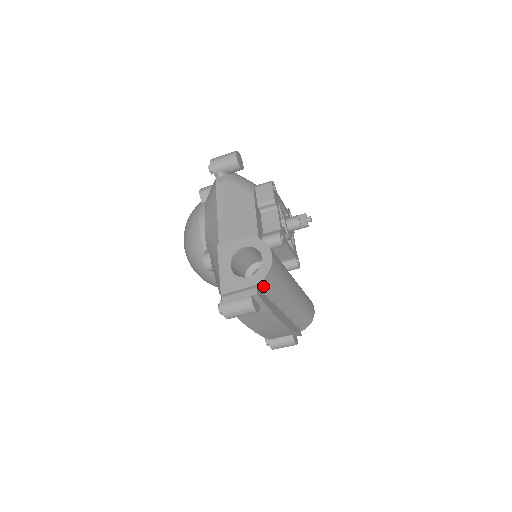
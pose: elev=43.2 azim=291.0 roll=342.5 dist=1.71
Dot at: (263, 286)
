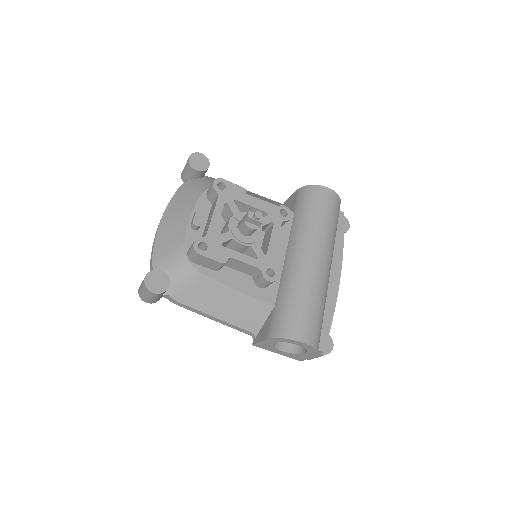
Dot at: (319, 342)
